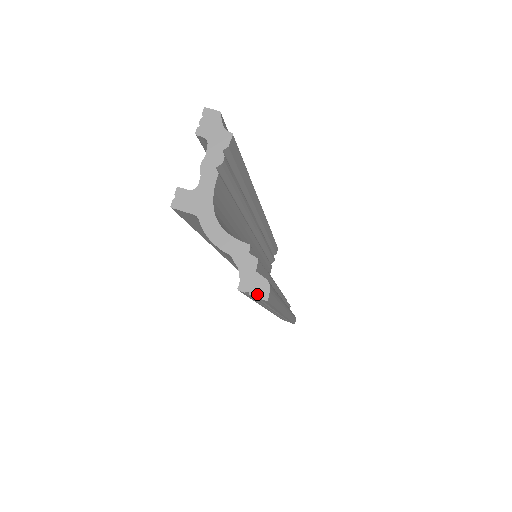
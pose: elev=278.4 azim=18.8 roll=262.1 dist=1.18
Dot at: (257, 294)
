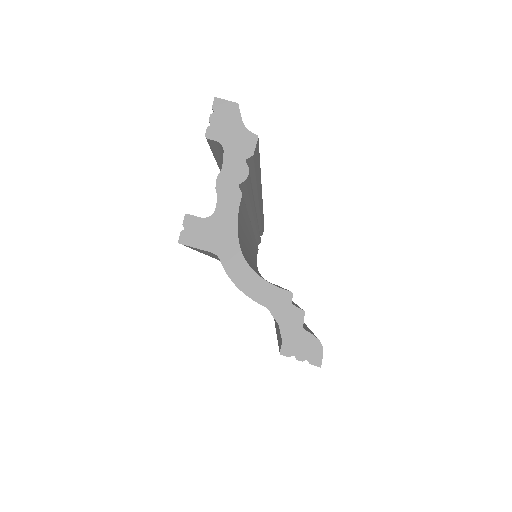
Dot at: (306, 359)
